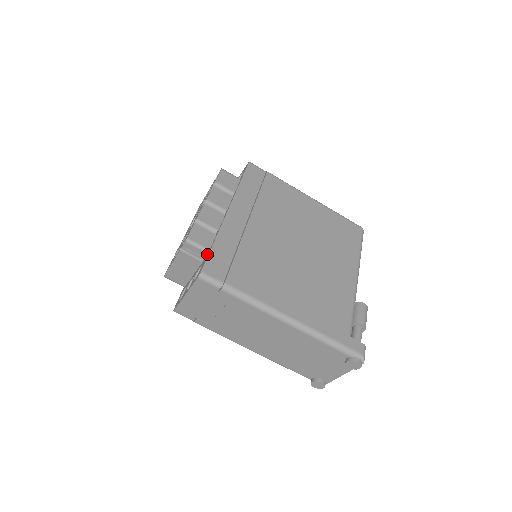
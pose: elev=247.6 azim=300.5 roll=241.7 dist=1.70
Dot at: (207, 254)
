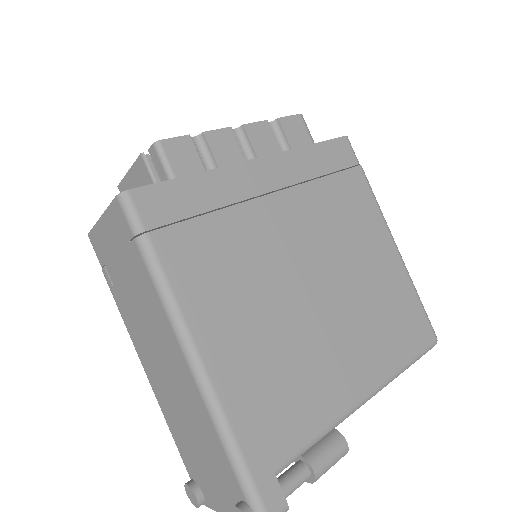
Dot at: occluded
